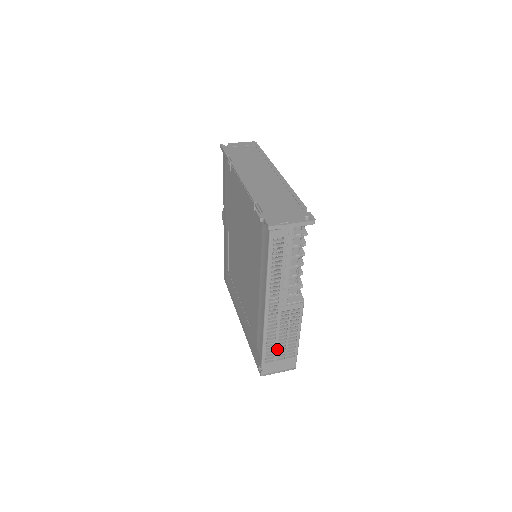
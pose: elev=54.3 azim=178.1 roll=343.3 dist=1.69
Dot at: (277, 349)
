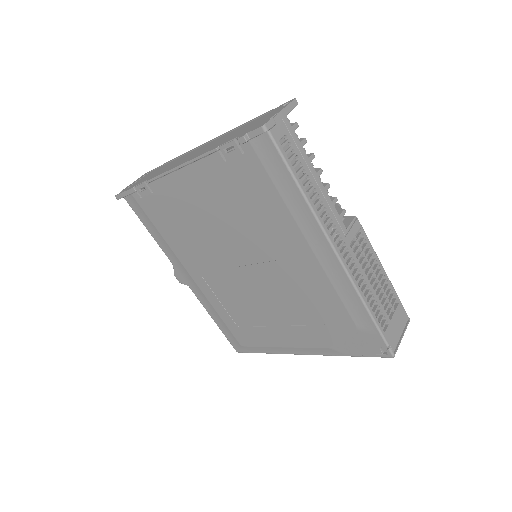
Dot at: (380, 303)
